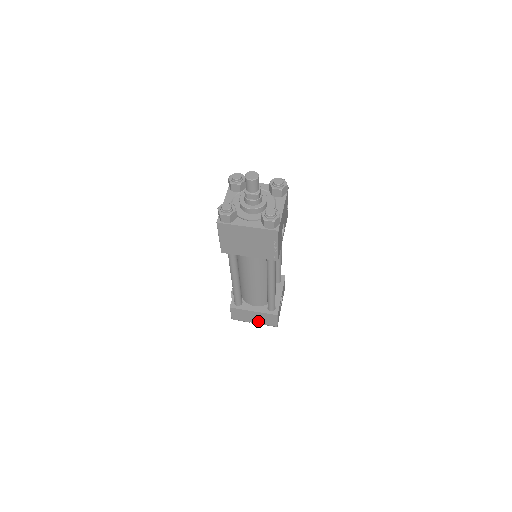
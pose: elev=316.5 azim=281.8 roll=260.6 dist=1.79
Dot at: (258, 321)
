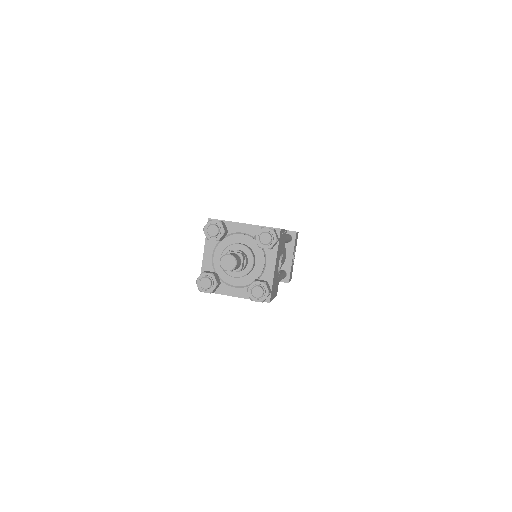
Dot at: occluded
